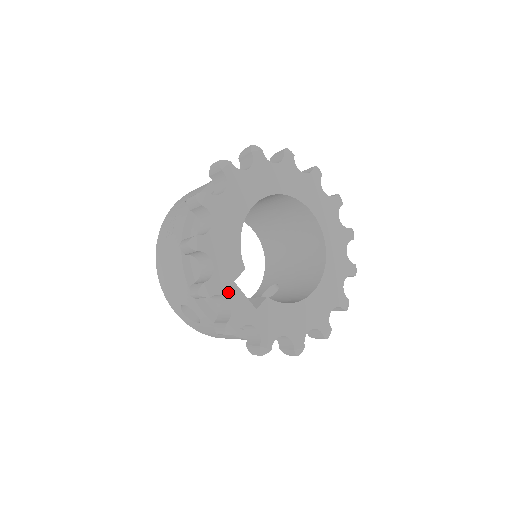
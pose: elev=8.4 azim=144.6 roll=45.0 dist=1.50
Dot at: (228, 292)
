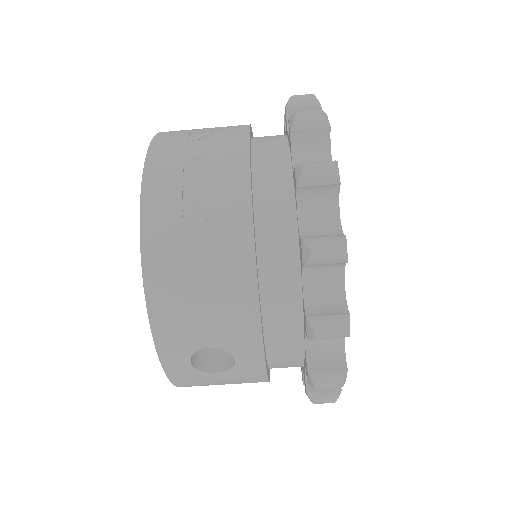
Dot at: occluded
